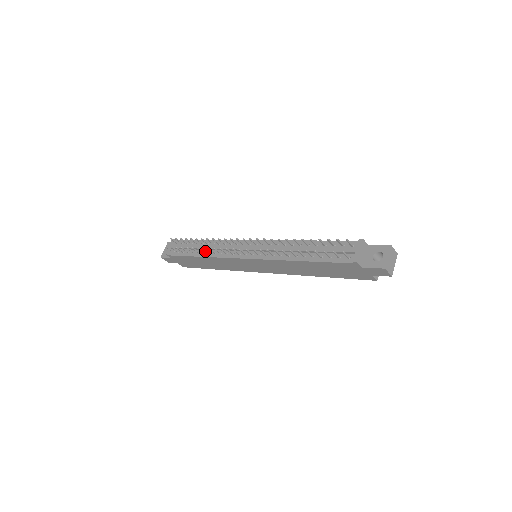
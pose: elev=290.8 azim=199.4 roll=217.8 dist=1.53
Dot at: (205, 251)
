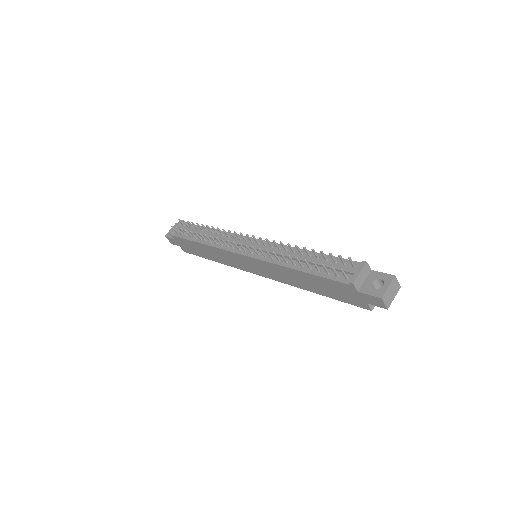
Dot at: (207, 239)
